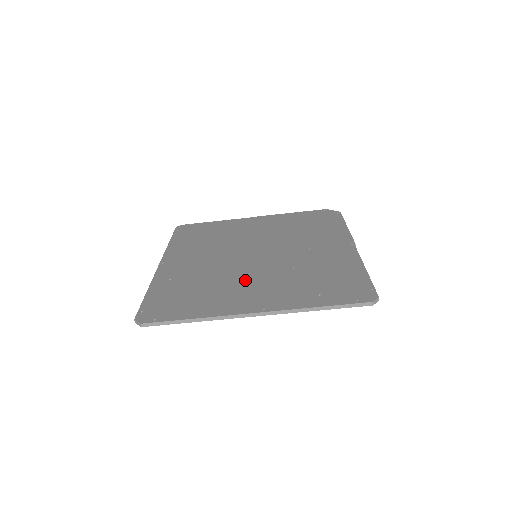
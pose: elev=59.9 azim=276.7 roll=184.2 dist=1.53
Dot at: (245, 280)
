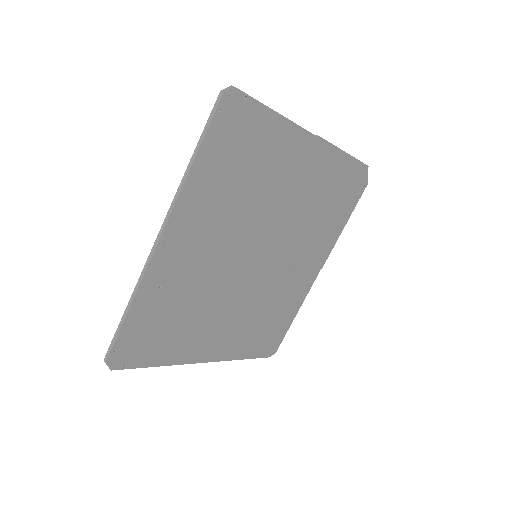
Dot at: (223, 310)
